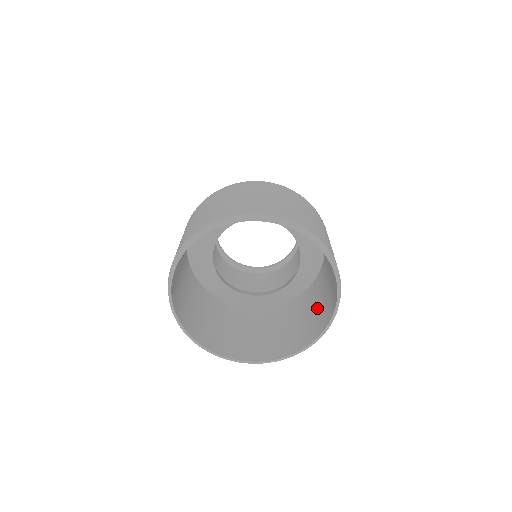
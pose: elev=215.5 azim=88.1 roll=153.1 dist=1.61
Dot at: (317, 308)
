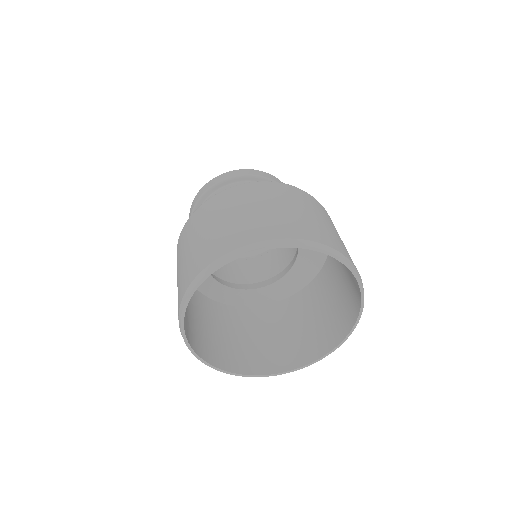
Dot at: (326, 313)
